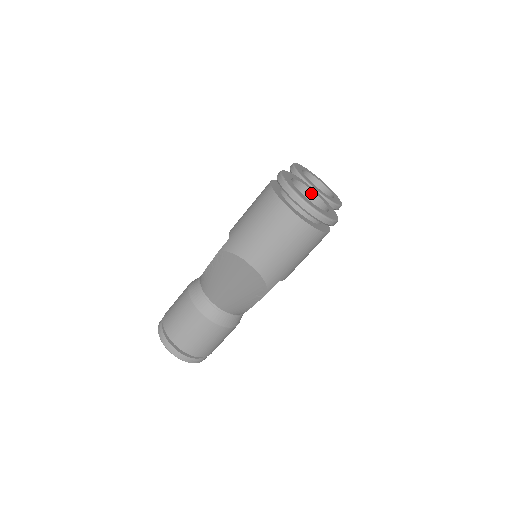
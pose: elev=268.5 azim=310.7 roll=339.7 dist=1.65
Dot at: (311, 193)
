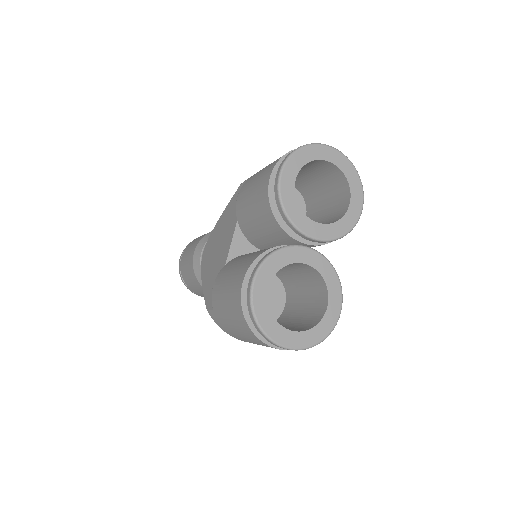
Dot at: (305, 265)
